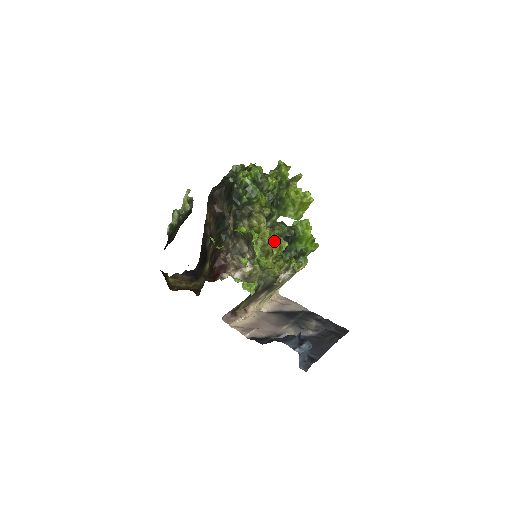
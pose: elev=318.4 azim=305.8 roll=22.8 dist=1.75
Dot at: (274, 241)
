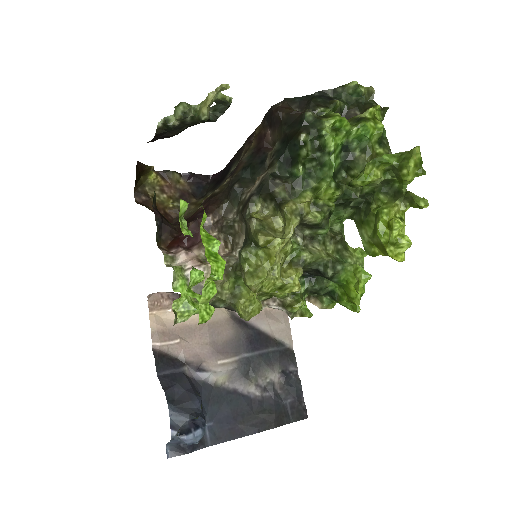
Dot at: (288, 266)
